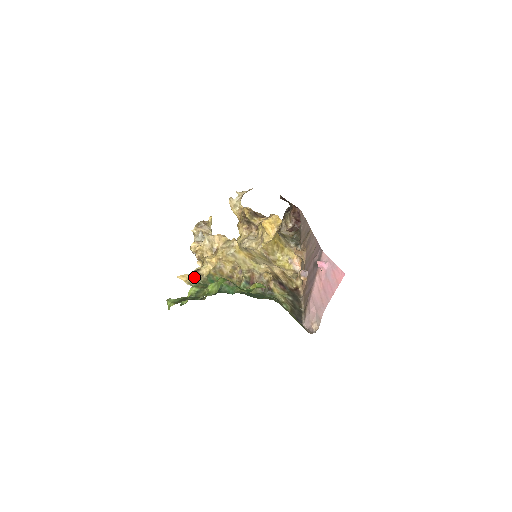
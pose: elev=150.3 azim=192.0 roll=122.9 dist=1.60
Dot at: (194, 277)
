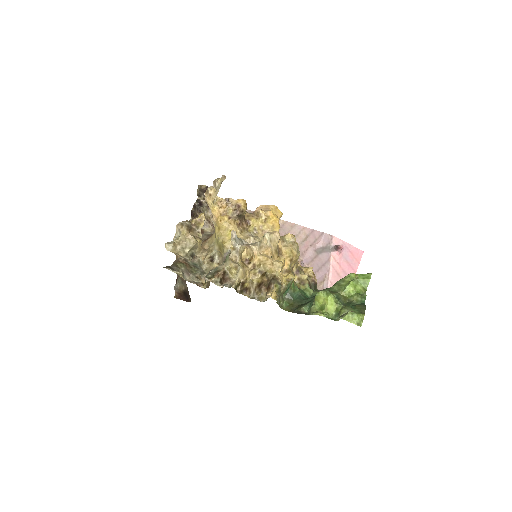
Dot at: (277, 290)
